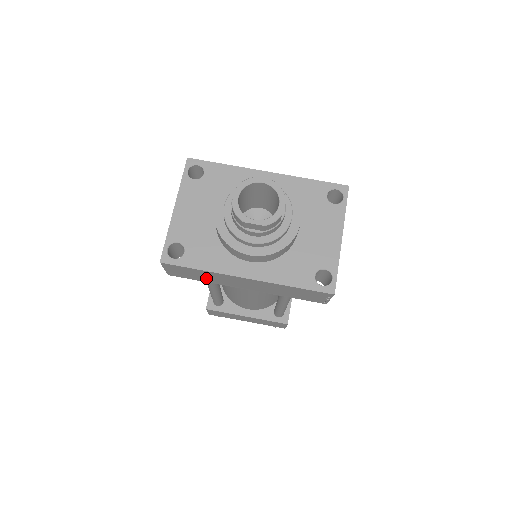
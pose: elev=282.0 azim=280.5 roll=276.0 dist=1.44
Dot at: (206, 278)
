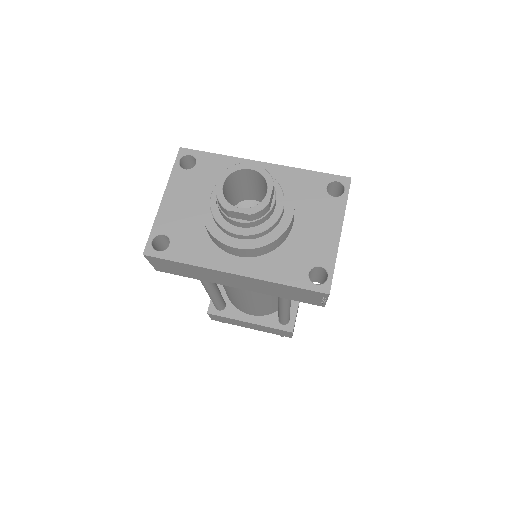
Dot at: (194, 274)
